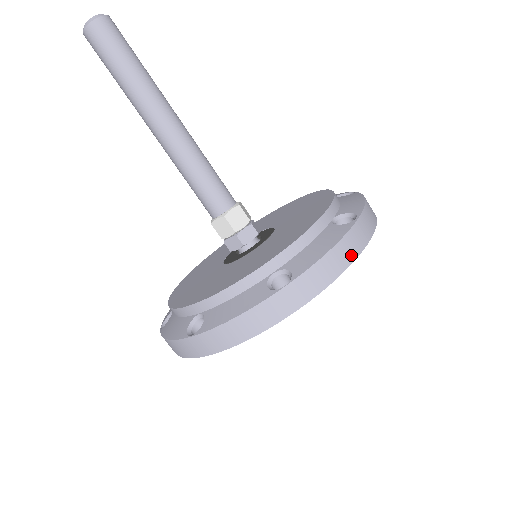
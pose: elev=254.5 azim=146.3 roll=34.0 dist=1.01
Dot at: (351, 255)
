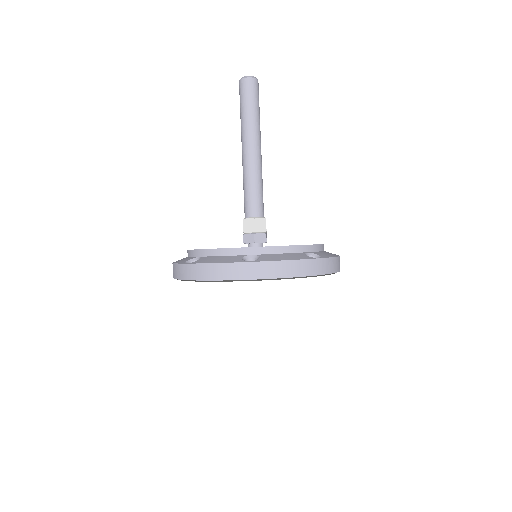
Dot at: (224, 276)
